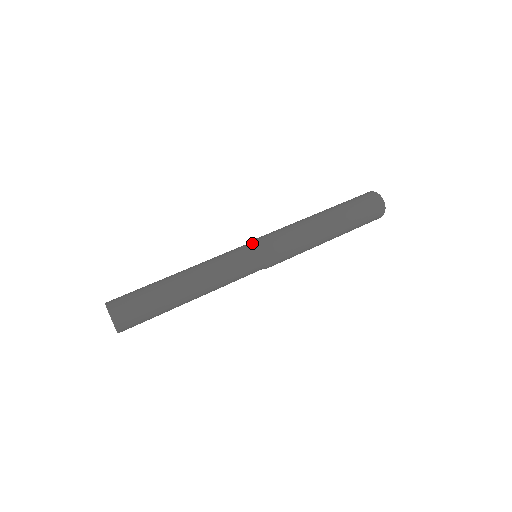
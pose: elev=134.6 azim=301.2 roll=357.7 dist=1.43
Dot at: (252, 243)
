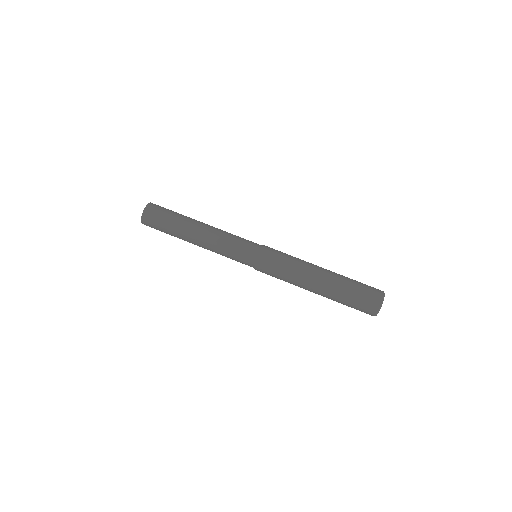
Dot at: occluded
